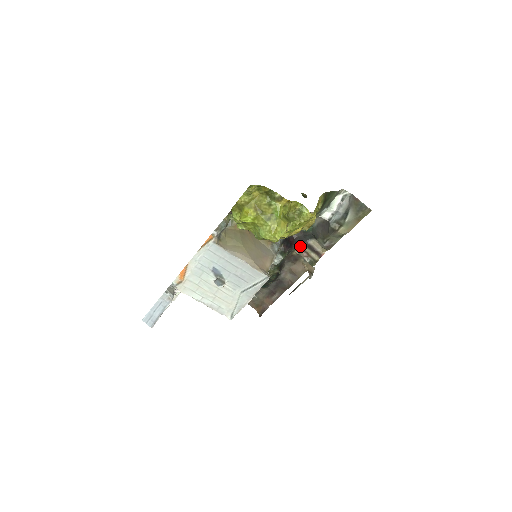
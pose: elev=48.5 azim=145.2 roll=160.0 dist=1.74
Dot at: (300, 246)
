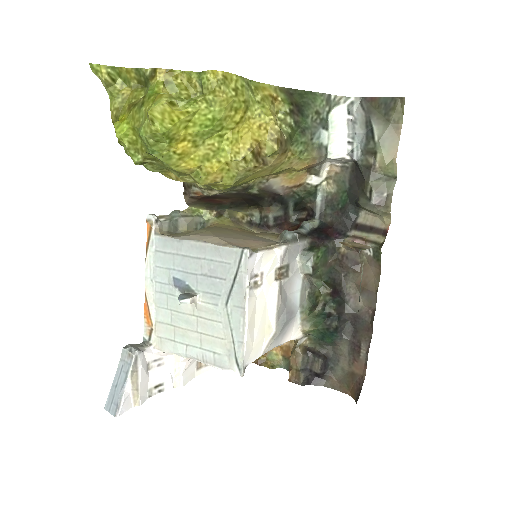
Dot at: (346, 234)
